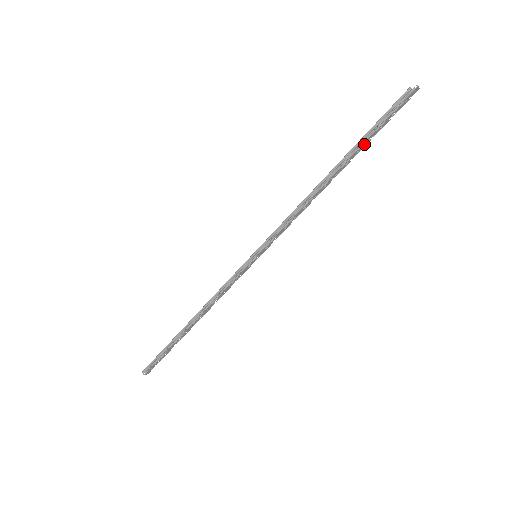
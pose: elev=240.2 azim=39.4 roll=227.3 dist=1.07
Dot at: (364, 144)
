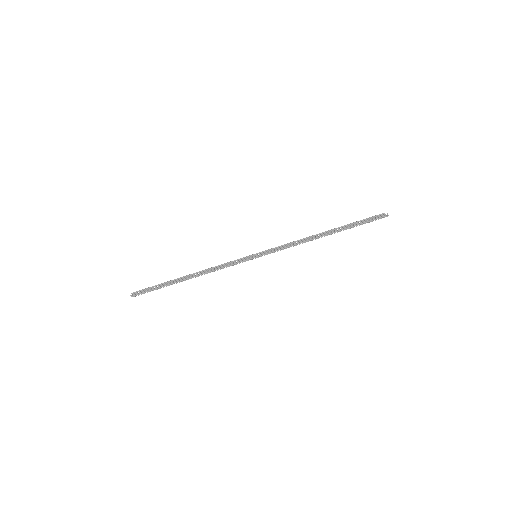
Dot at: (349, 228)
